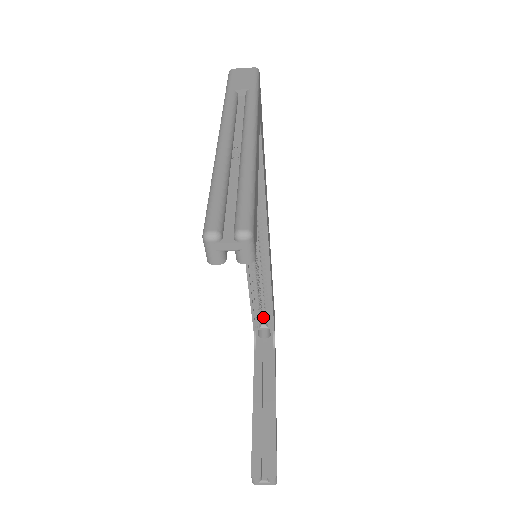
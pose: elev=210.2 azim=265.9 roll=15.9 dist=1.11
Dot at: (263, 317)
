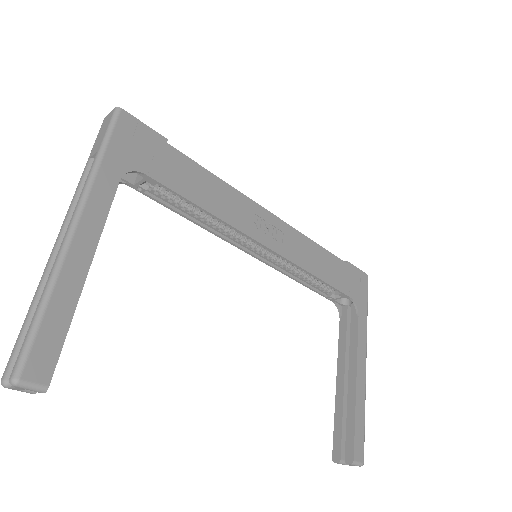
Dot at: occluded
